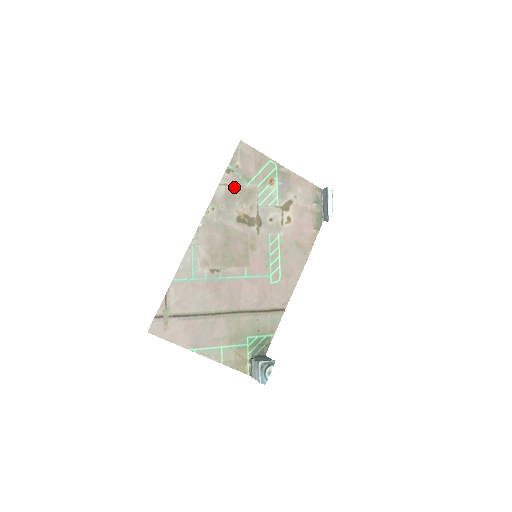
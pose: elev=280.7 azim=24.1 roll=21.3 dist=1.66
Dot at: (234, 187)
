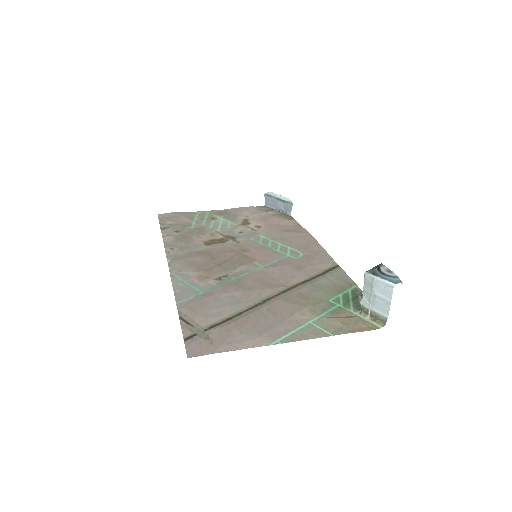
Dot at: (180, 233)
